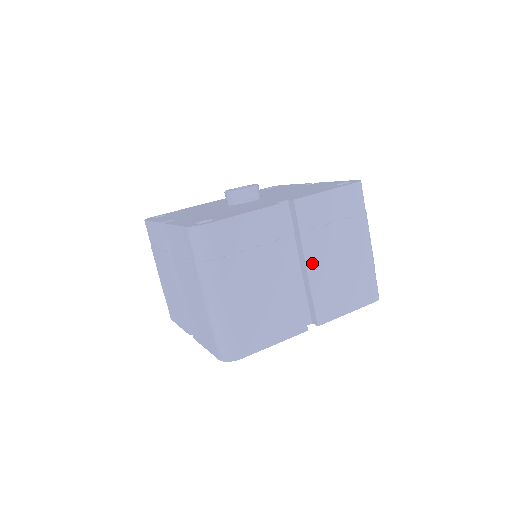
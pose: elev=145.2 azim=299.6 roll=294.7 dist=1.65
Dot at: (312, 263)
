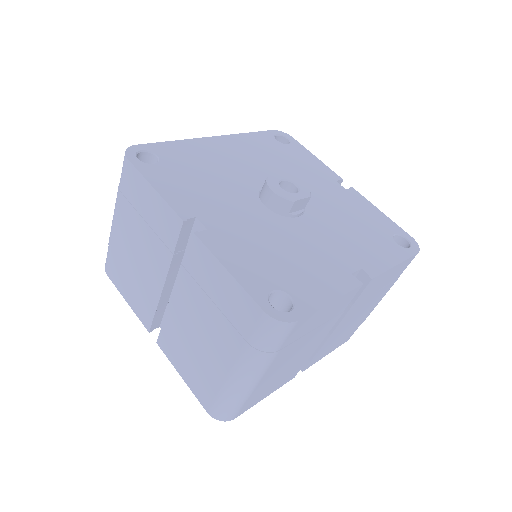
Dot at: (338, 328)
